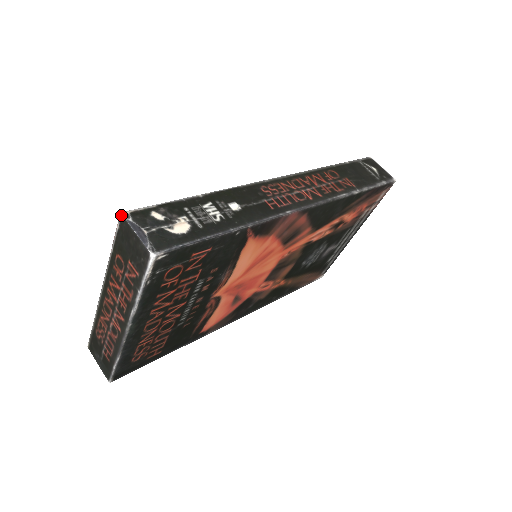
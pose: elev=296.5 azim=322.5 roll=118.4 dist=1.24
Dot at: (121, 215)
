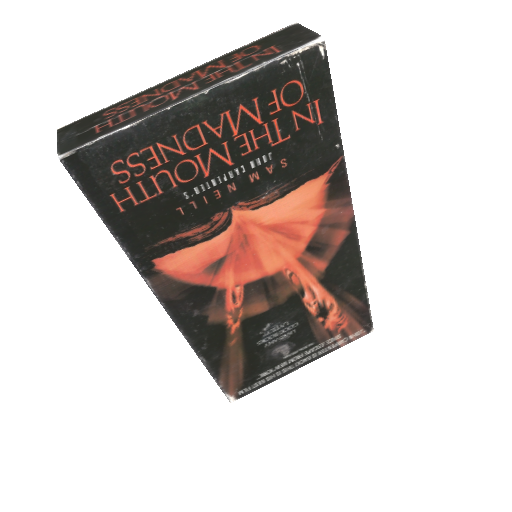
Dot at: (296, 23)
